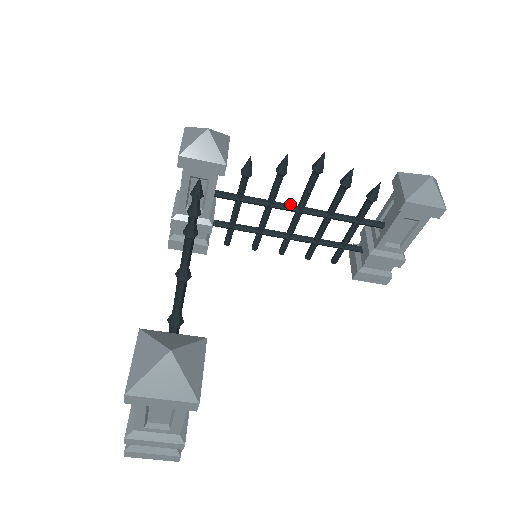
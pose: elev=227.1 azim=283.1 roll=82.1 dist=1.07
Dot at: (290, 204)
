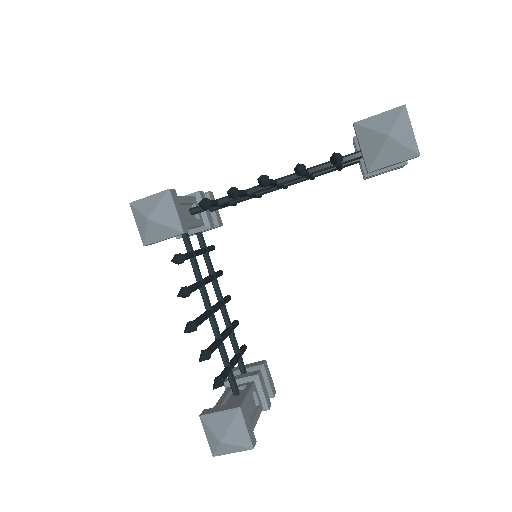
Dot at: occluded
